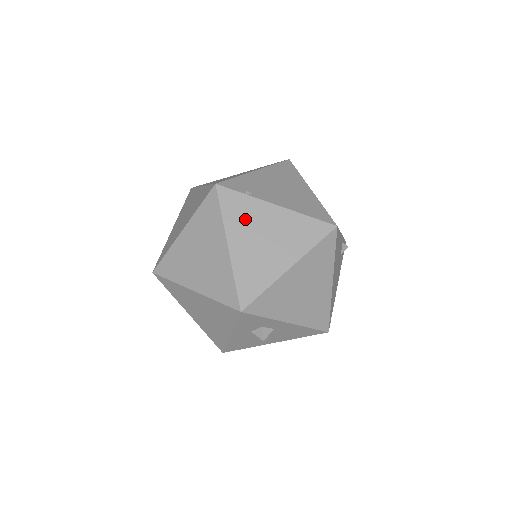
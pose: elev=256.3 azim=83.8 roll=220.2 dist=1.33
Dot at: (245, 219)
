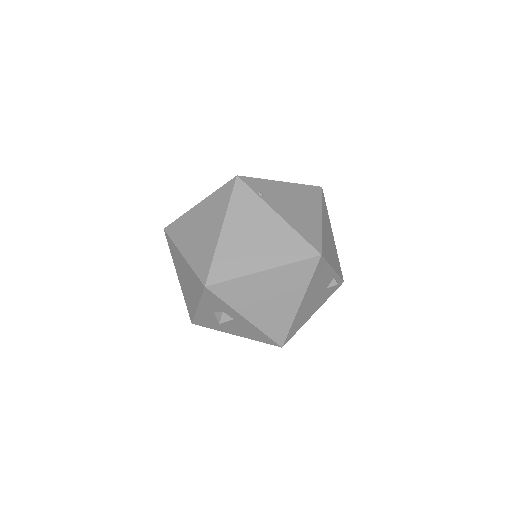
Dot at: (246, 214)
